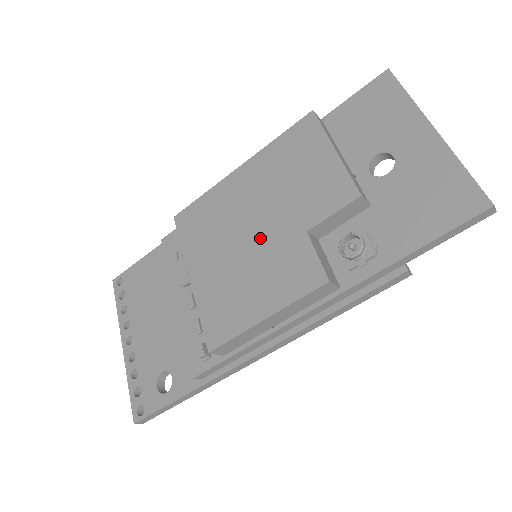
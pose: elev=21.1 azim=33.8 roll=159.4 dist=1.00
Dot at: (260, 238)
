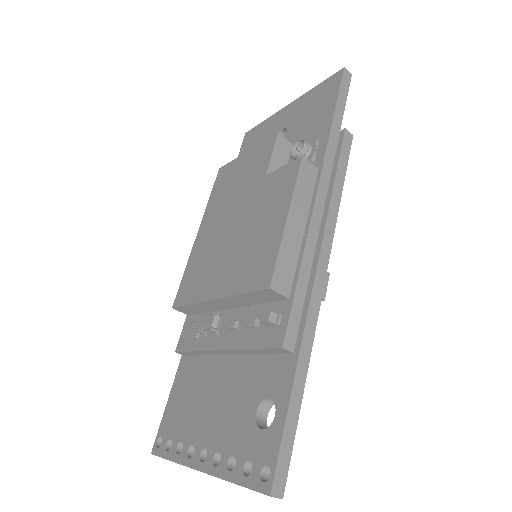
Dot at: (242, 217)
